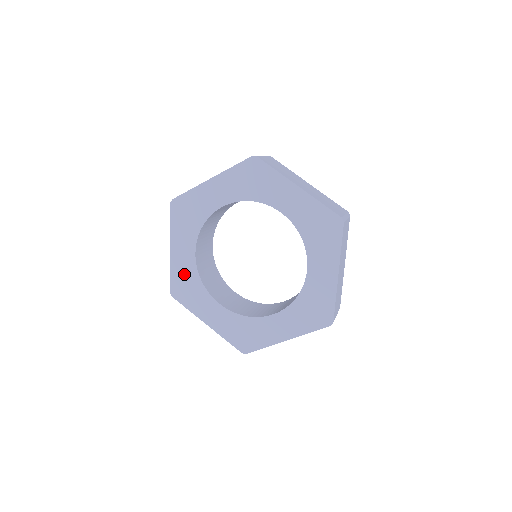
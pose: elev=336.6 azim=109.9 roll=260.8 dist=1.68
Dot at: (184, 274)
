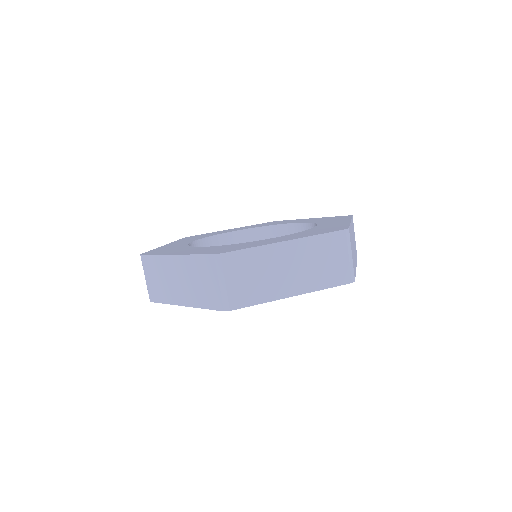
Dot at: (170, 247)
